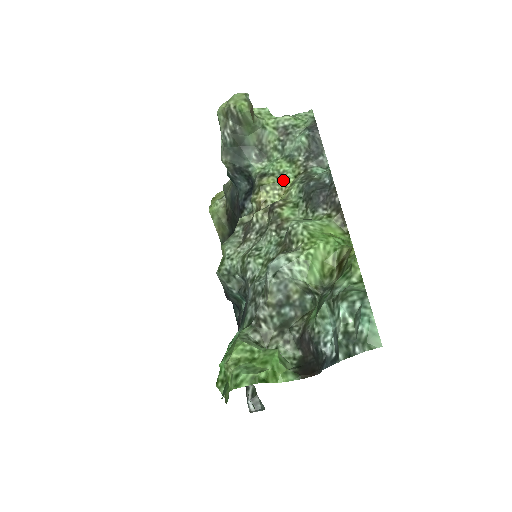
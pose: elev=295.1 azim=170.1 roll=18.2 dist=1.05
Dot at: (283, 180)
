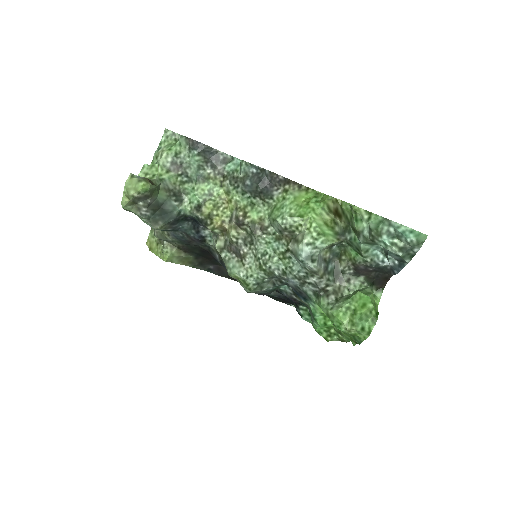
Dot at: (217, 197)
